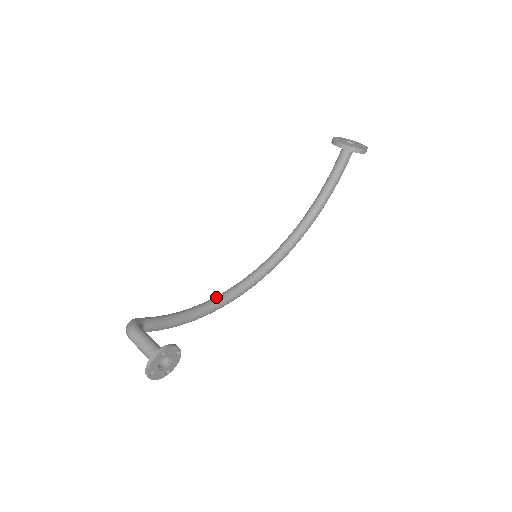
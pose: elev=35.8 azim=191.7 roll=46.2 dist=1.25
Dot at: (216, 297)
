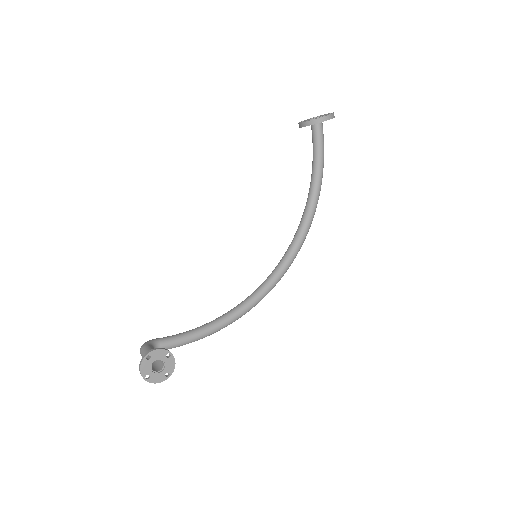
Dot at: (236, 306)
